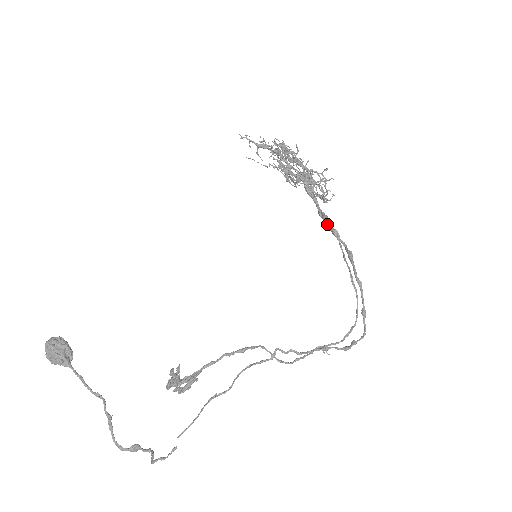
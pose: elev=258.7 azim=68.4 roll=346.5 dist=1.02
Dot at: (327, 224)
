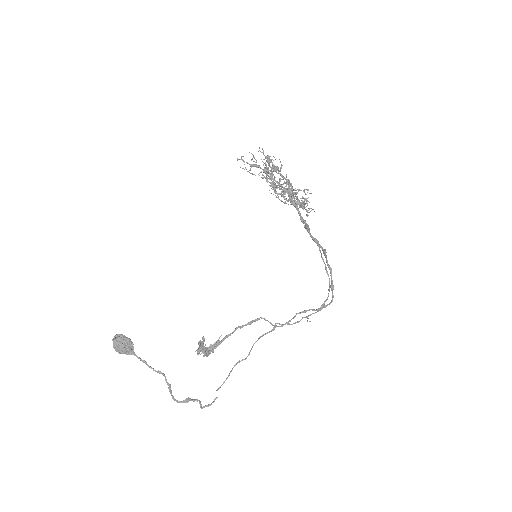
Dot at: (310, 235)
